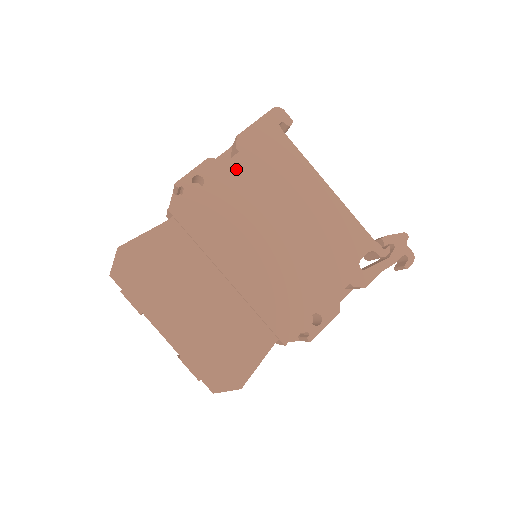
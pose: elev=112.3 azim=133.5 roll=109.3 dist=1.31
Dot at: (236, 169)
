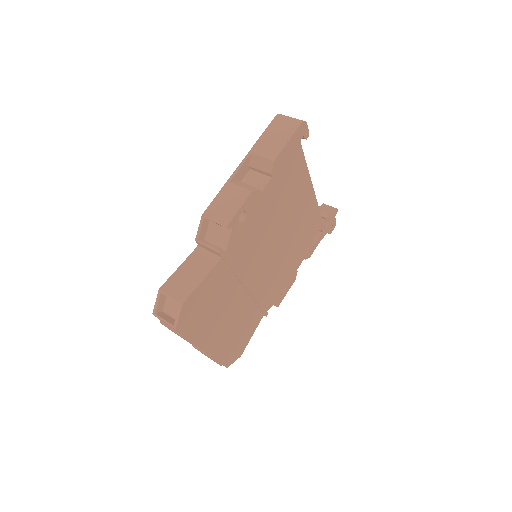
Dot at: (267, 195)
